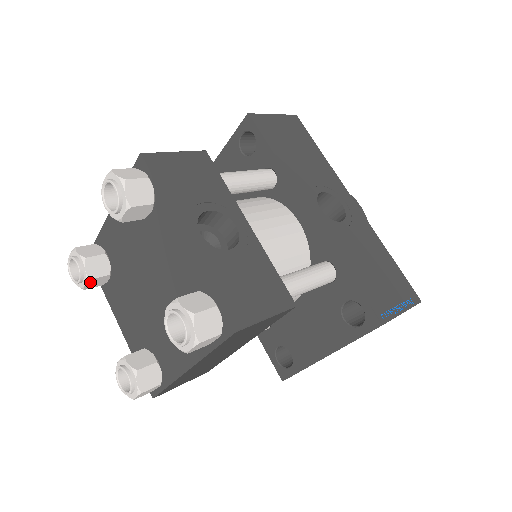
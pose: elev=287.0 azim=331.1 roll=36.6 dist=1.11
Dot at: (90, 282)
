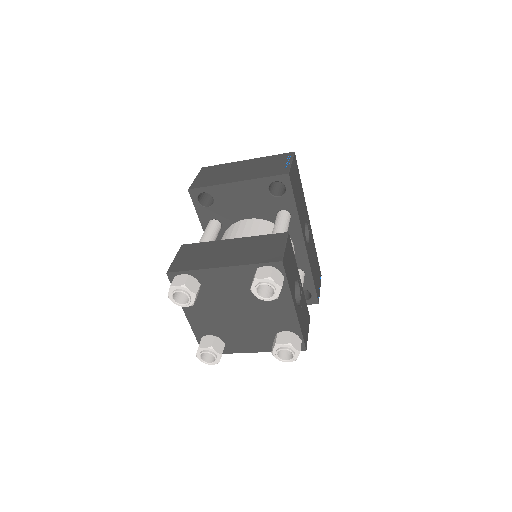
Dot at: (189, 304)
